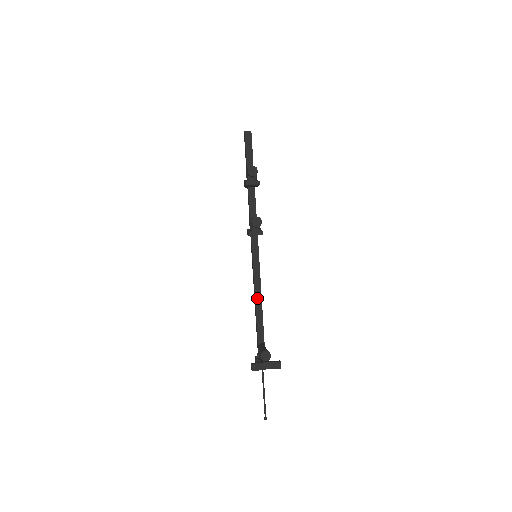
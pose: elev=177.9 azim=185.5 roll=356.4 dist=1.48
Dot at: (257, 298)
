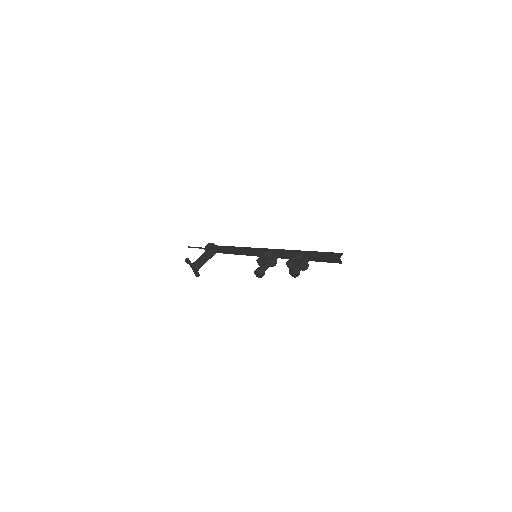
Dot at: (236, 252)
